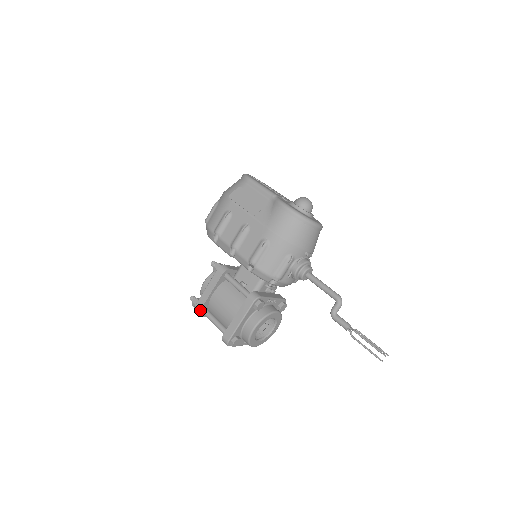
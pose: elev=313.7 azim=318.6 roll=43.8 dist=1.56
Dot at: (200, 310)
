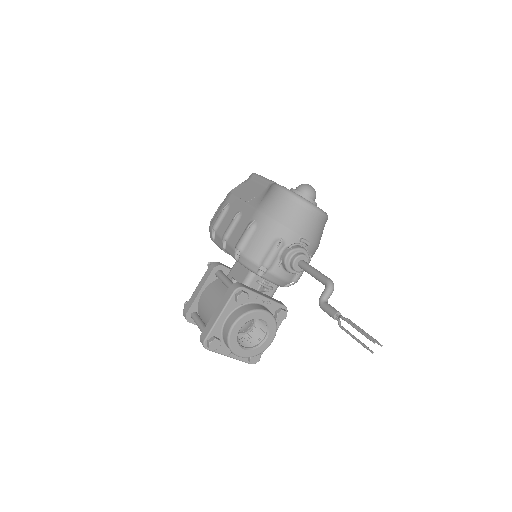
Dot at: (187, 312)
